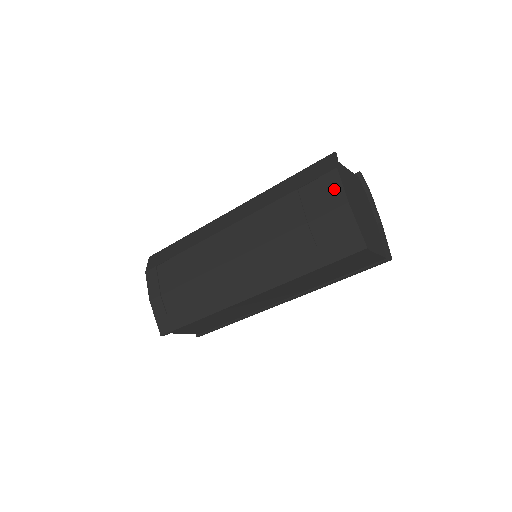
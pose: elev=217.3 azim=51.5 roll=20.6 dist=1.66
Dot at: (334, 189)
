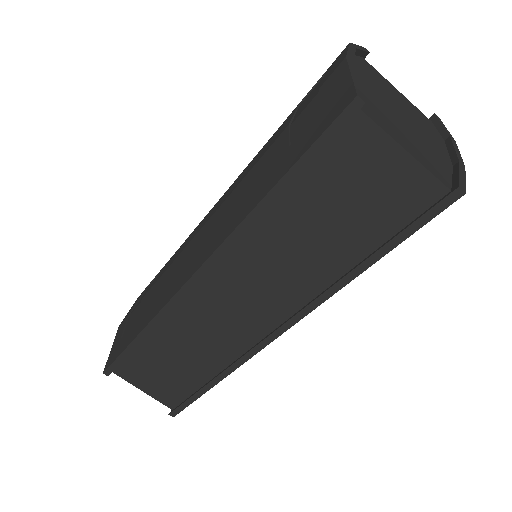
Dot at: (336, 63)
